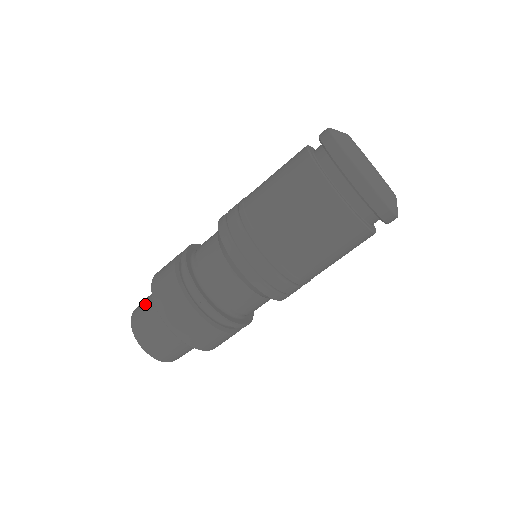
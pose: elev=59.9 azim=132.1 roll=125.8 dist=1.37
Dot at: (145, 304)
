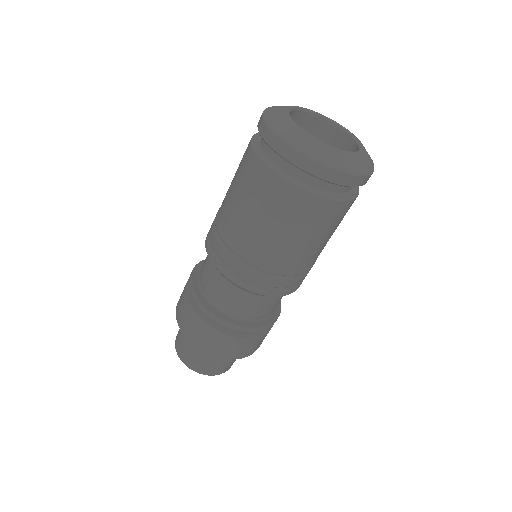
Dot at: (195, 355)
